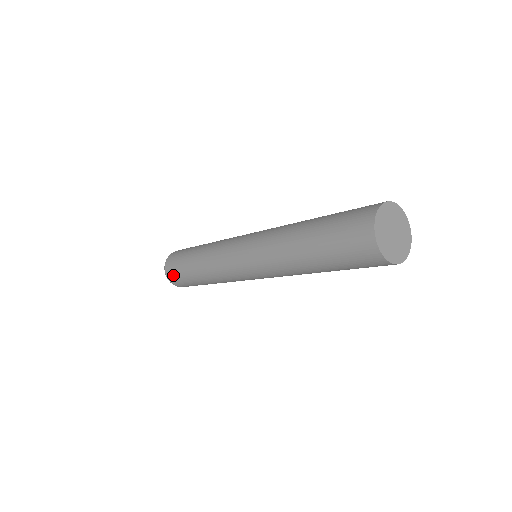
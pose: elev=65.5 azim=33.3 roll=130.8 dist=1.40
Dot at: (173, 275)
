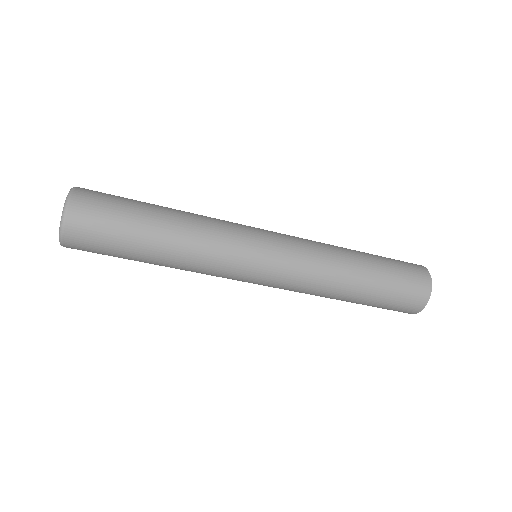
Dot at: (87, 248)
